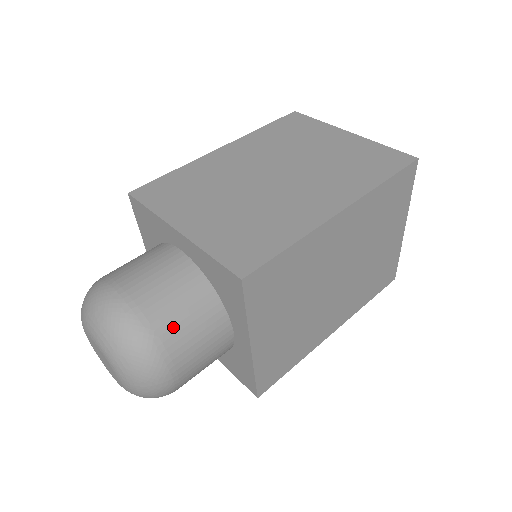
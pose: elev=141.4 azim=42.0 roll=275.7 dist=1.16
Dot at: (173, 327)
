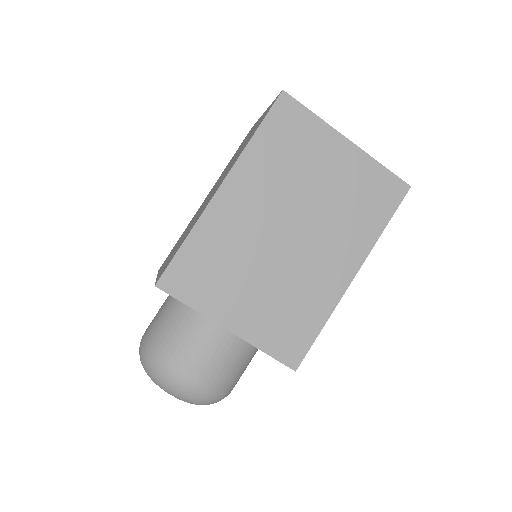
Dot at: (168, 342)
